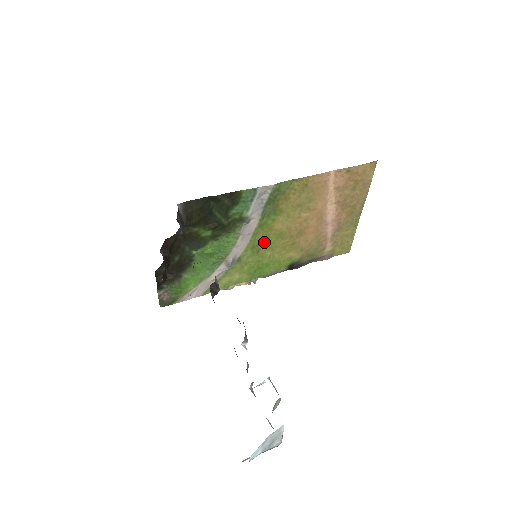
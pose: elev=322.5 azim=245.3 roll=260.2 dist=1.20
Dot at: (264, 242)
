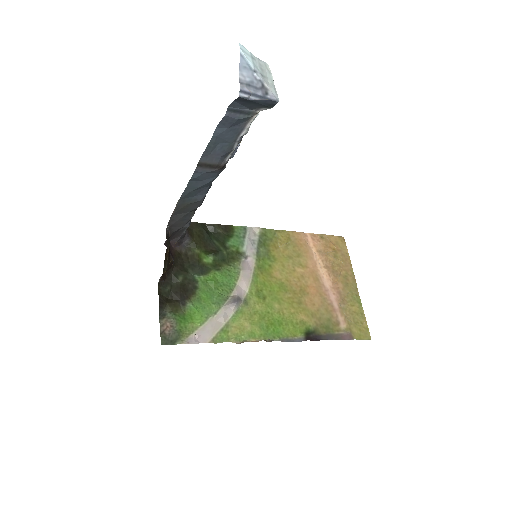
Dot at: (267, 289)
